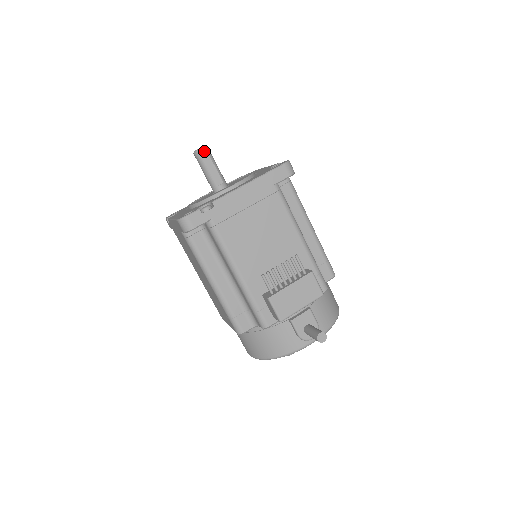
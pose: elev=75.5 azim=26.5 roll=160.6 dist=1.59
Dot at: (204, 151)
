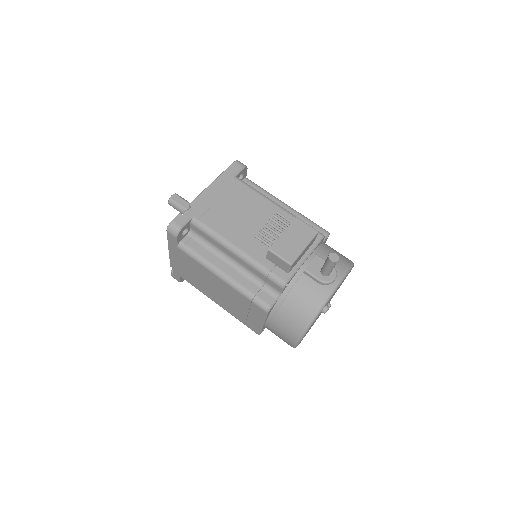
Dot at: (175, 196)
